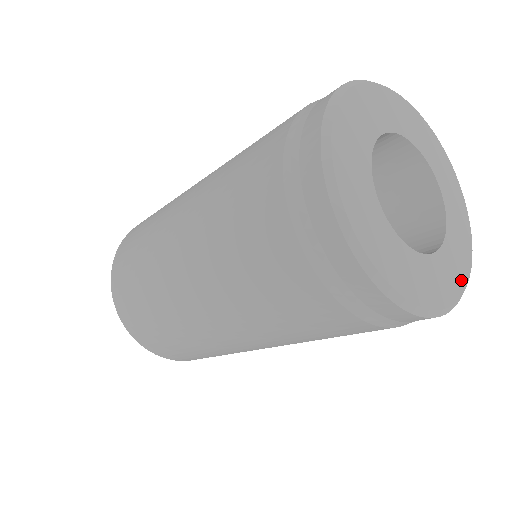
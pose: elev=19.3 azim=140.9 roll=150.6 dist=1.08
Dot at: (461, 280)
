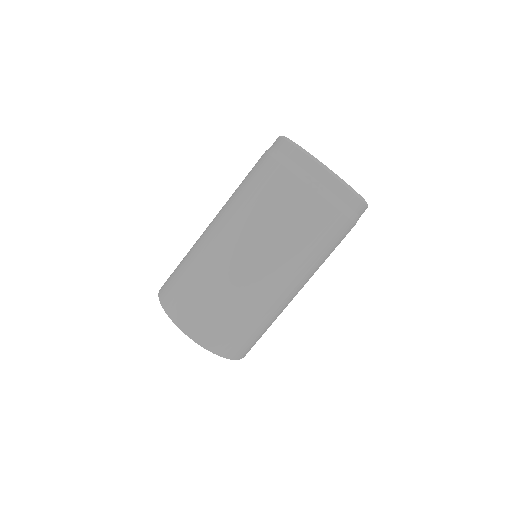
Dot at: occluded
